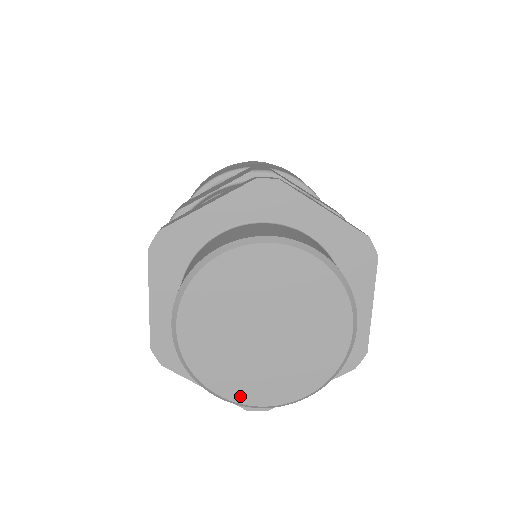
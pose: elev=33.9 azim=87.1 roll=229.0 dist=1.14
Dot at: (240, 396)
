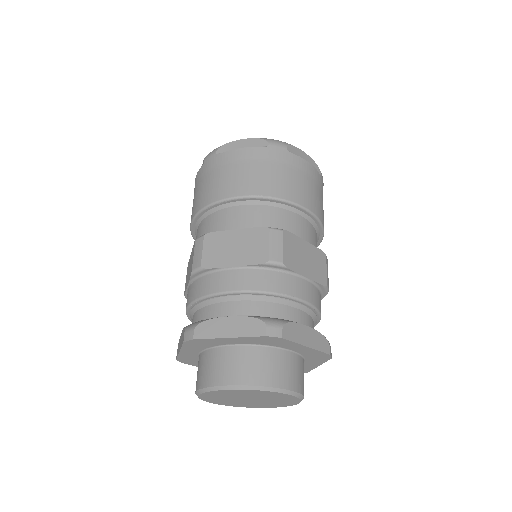
Dot at: (228, 405)
